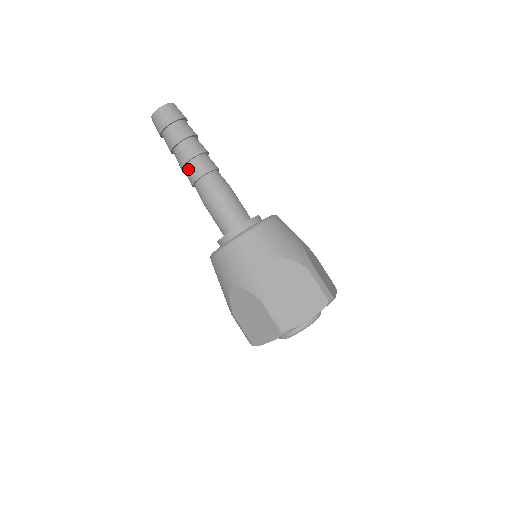
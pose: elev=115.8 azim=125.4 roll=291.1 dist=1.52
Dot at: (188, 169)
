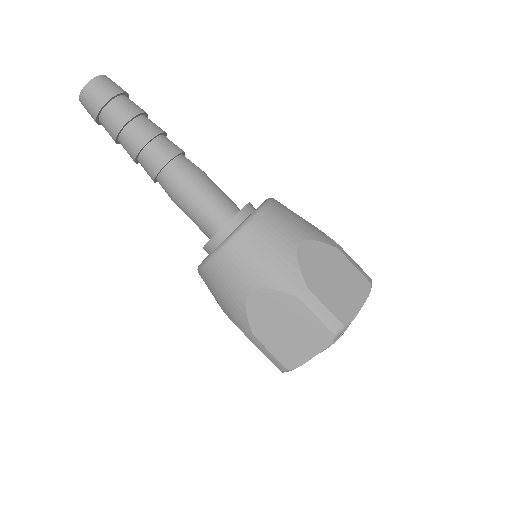
Dot at: (142, 166)
